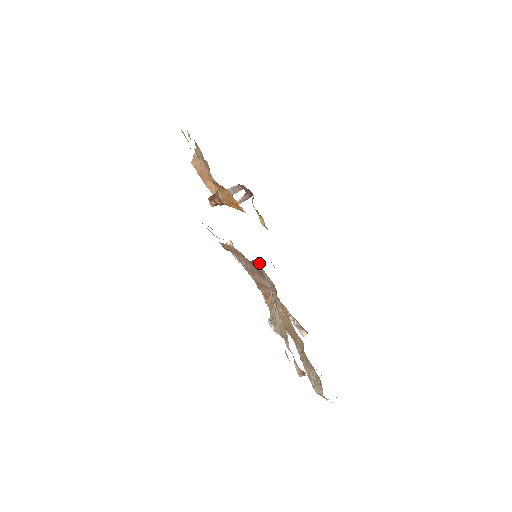
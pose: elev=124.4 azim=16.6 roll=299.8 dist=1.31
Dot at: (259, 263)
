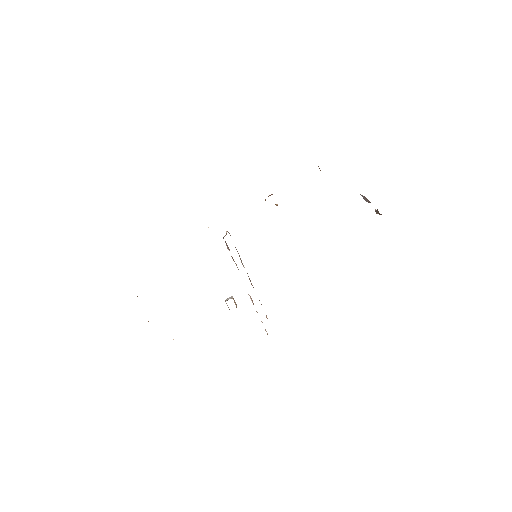
Dot at: occluded
